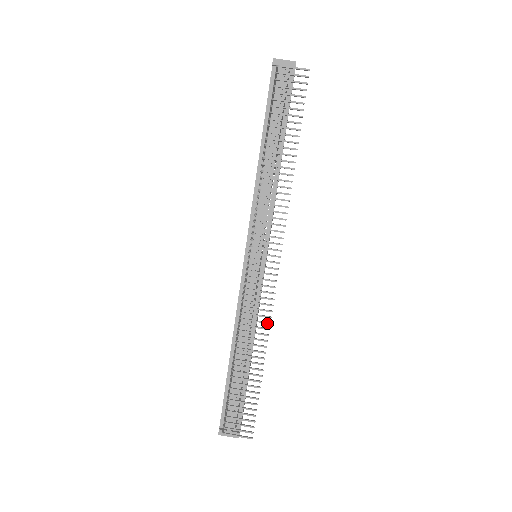
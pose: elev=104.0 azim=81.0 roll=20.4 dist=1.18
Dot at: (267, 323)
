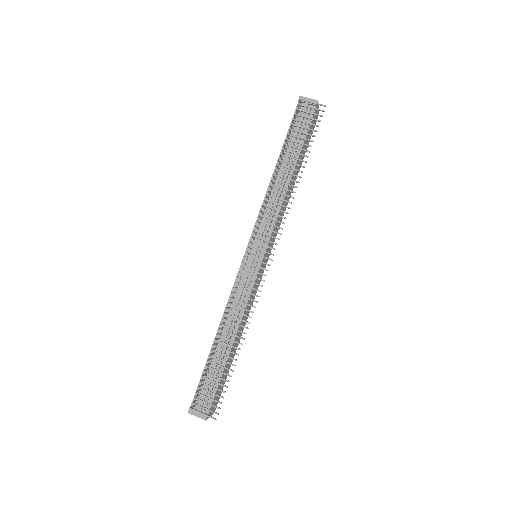
Dot at: (251, 312)
